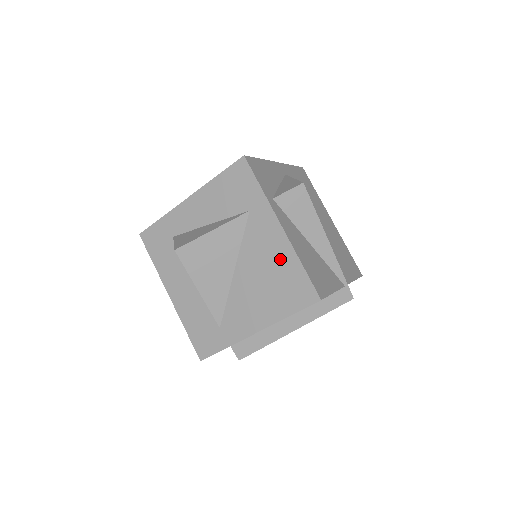
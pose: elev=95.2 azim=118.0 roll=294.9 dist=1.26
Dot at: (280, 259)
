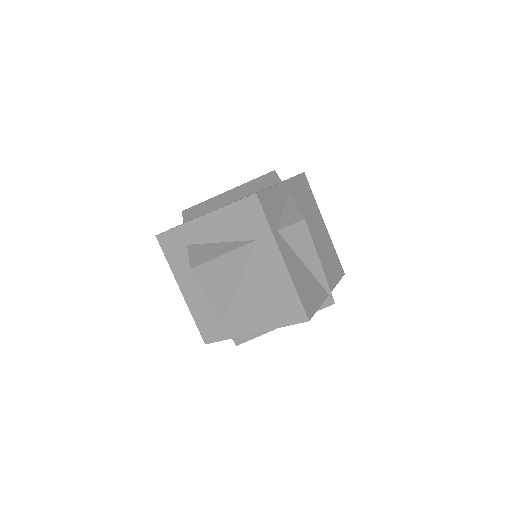
Dot at: (279, 284)
